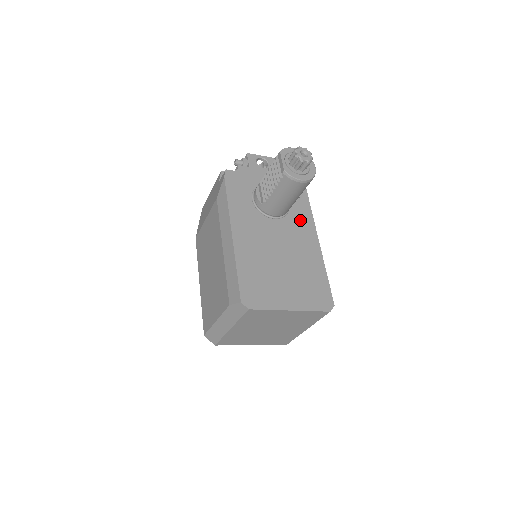
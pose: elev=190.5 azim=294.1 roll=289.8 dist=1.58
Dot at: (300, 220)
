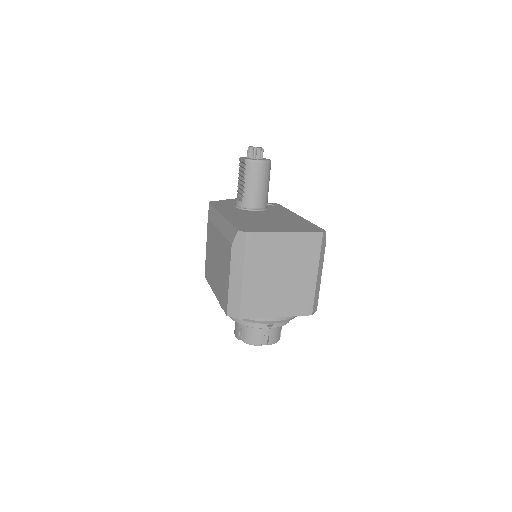
Dot at: (279, 211)
